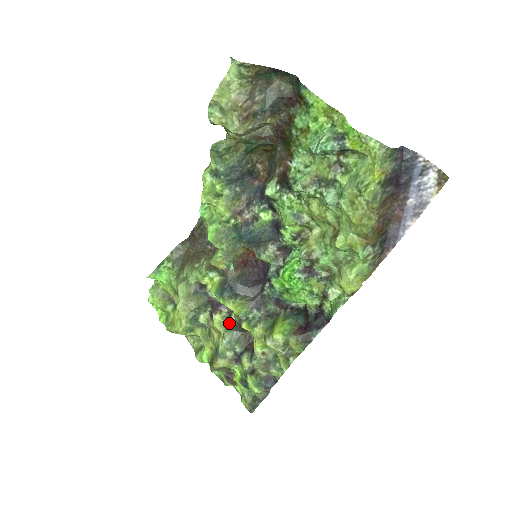
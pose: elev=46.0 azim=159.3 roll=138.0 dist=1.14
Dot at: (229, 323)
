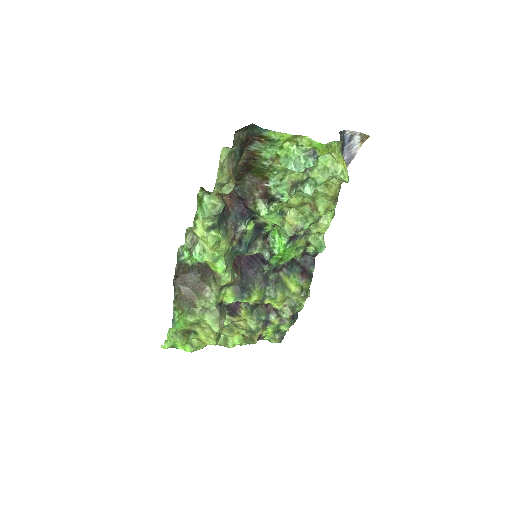
Dot at: (251, 309)
